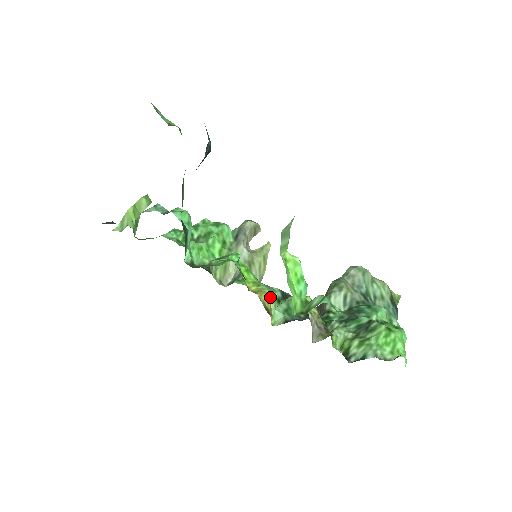
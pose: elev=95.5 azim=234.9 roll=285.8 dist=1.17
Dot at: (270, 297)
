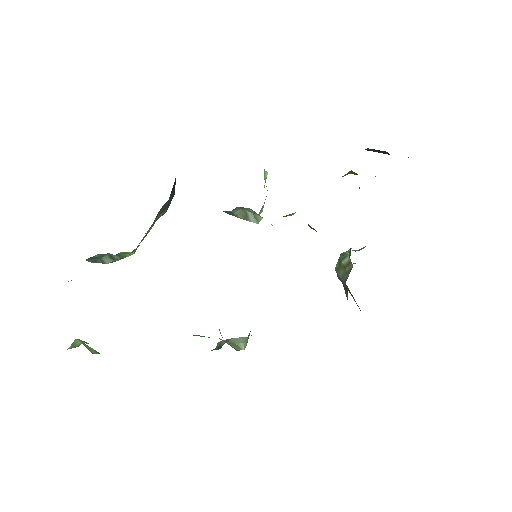
Dot at: occluded
